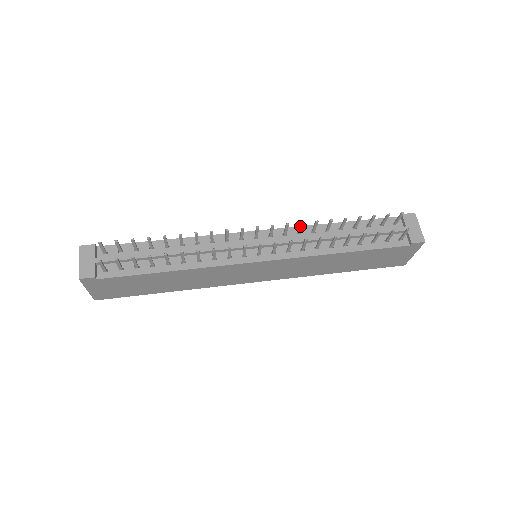
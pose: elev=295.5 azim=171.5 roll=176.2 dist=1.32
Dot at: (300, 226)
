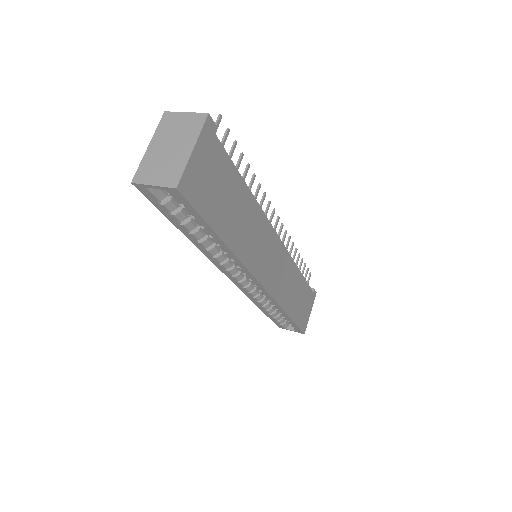
Dot at: occluded
